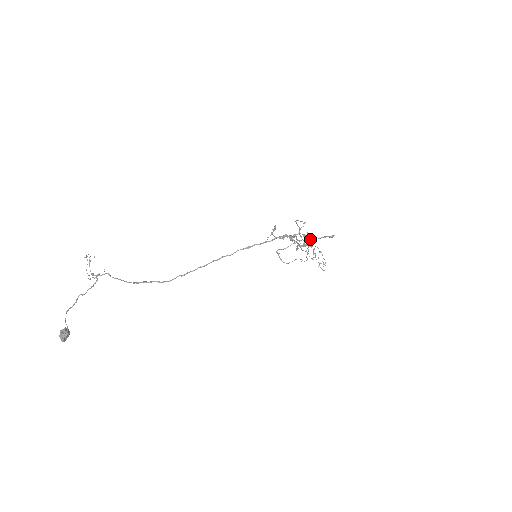
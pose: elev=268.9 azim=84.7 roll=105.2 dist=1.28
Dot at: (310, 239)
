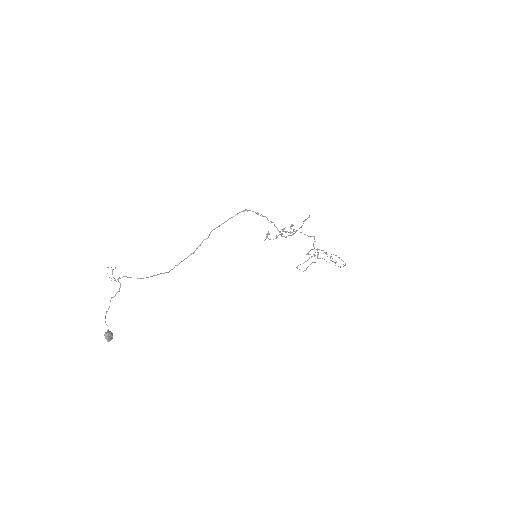
Dot at: occluded
